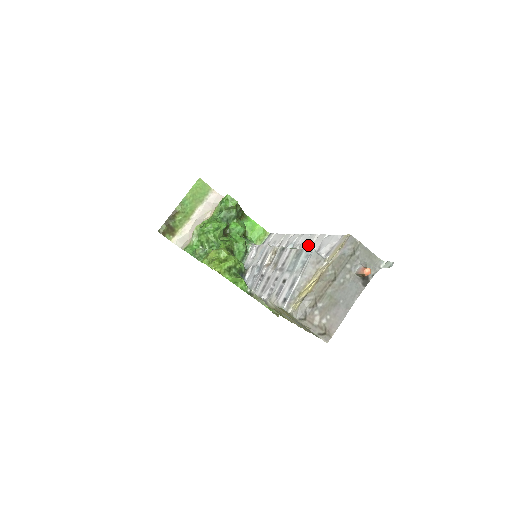
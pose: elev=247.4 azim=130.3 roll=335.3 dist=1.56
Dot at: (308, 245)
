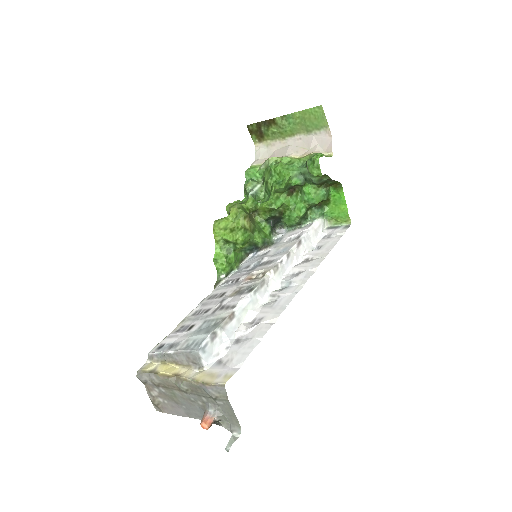
Dot at: (262, 317)
